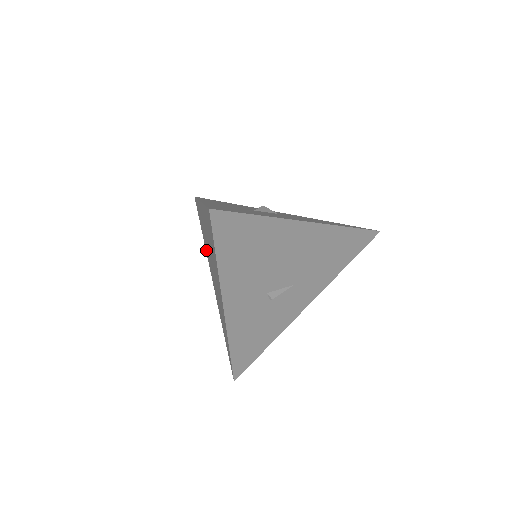
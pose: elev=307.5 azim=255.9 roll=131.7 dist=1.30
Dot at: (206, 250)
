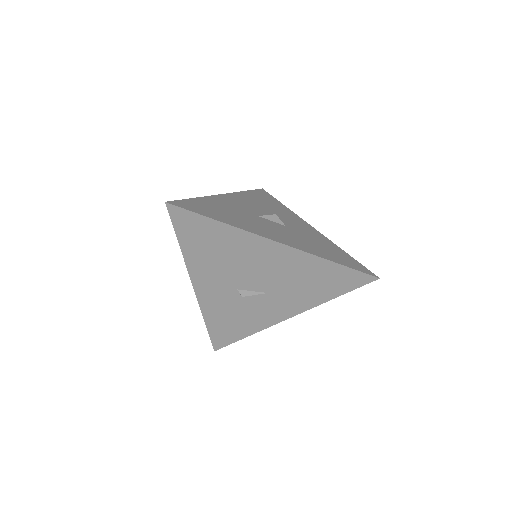
Dot at: occluded
